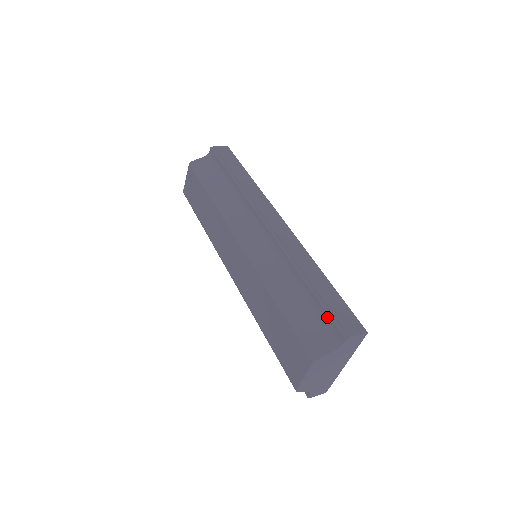
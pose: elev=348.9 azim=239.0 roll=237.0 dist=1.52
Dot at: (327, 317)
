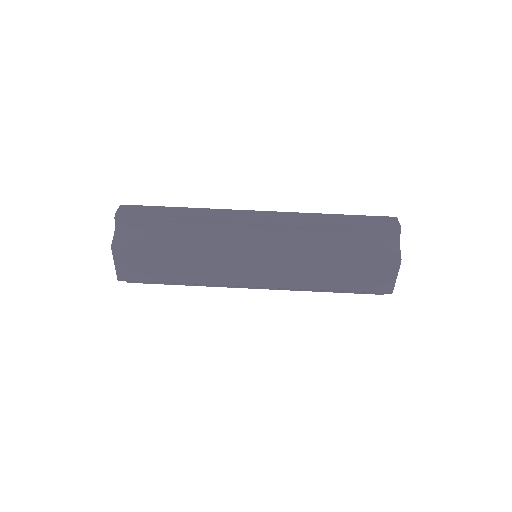
Dot at: (375, 232)
